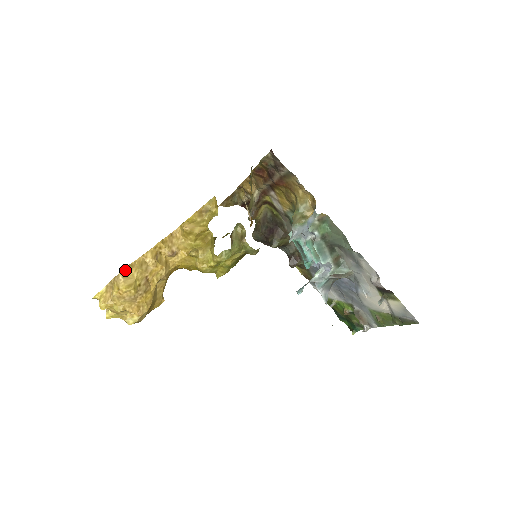
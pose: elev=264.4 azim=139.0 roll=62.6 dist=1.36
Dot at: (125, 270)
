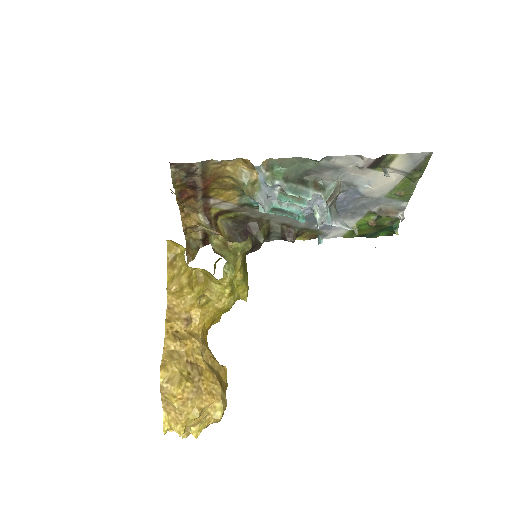
Dot at: (162, 375)
